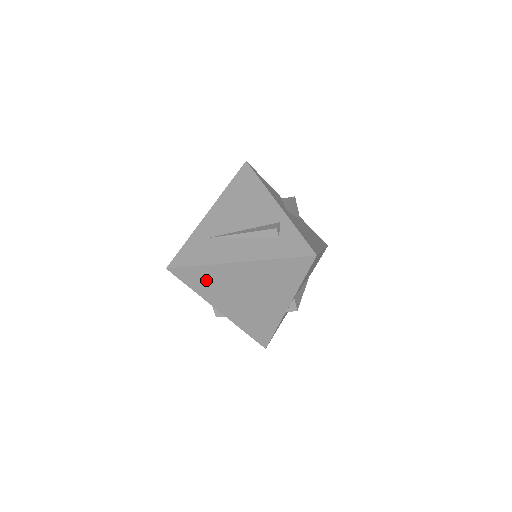
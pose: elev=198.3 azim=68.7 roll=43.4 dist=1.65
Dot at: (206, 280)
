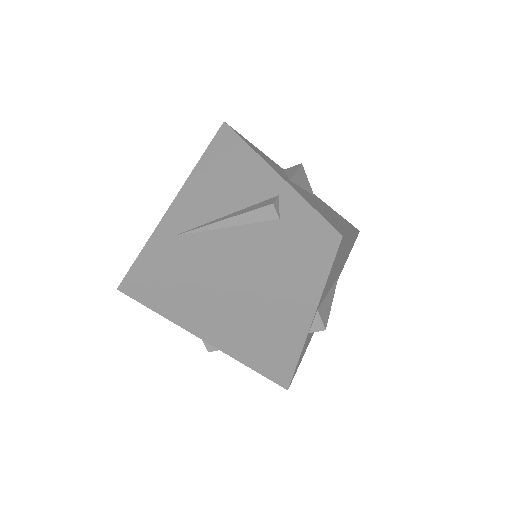
Dot at: (179, 299)
